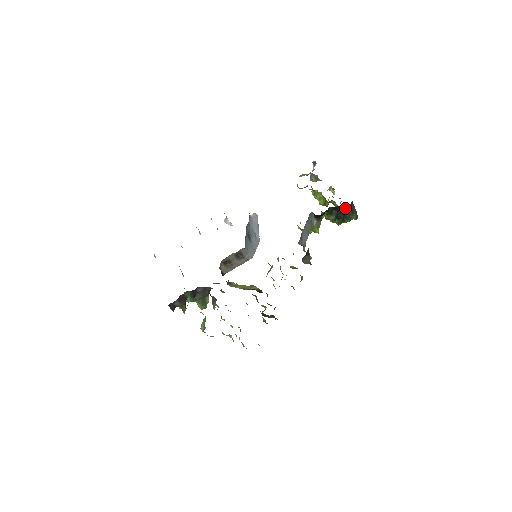
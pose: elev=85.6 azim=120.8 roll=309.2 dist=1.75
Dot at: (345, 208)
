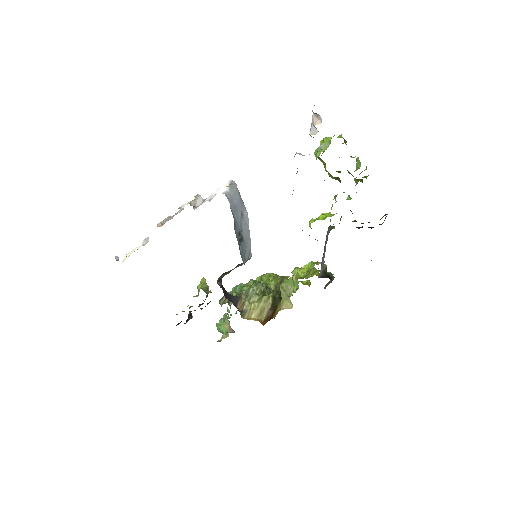
Dot at: occluded
